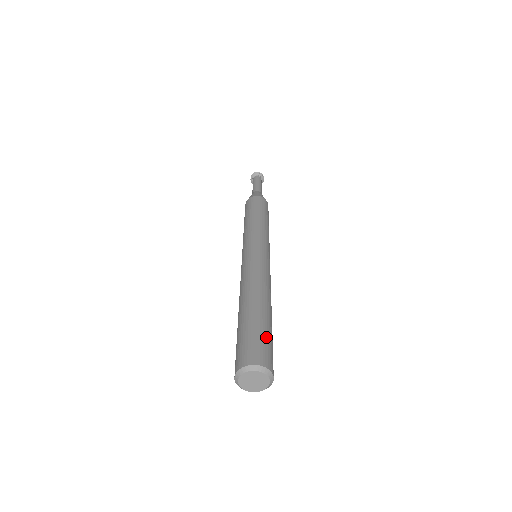
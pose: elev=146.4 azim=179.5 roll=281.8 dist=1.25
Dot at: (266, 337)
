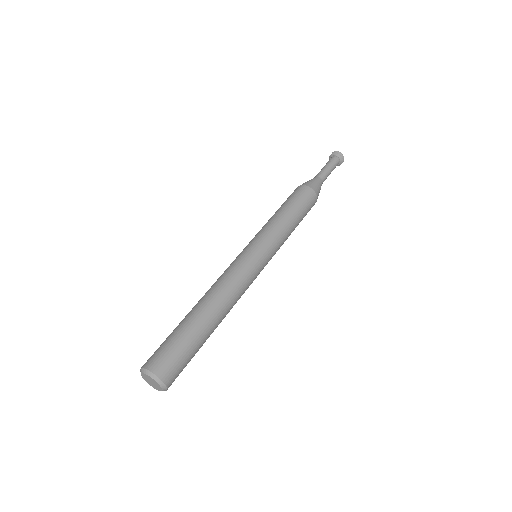
Dot at: (190, 358)
